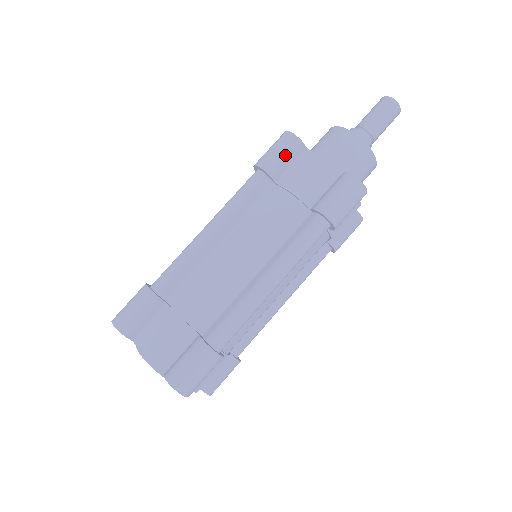
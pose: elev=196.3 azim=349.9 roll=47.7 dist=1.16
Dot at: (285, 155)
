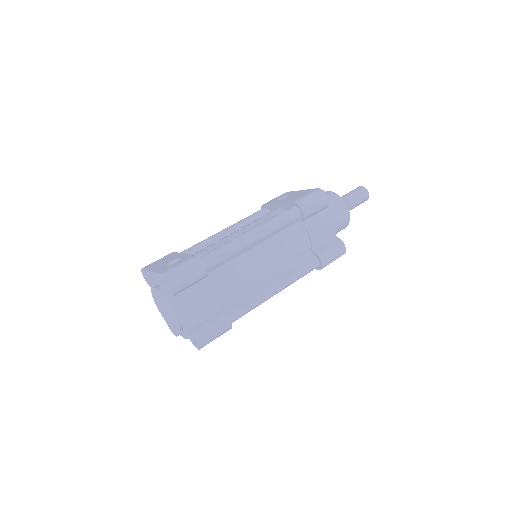
Dot at: (318, 209)
